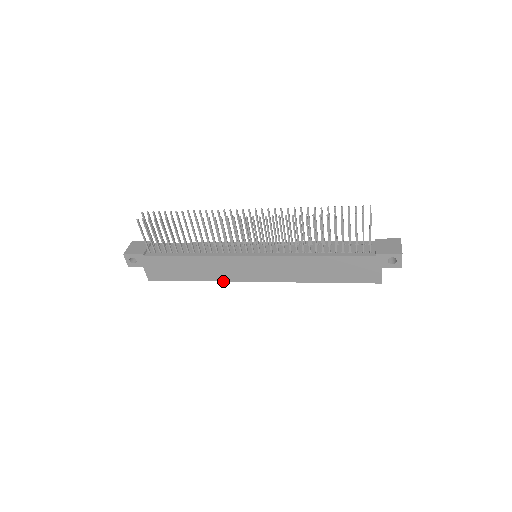
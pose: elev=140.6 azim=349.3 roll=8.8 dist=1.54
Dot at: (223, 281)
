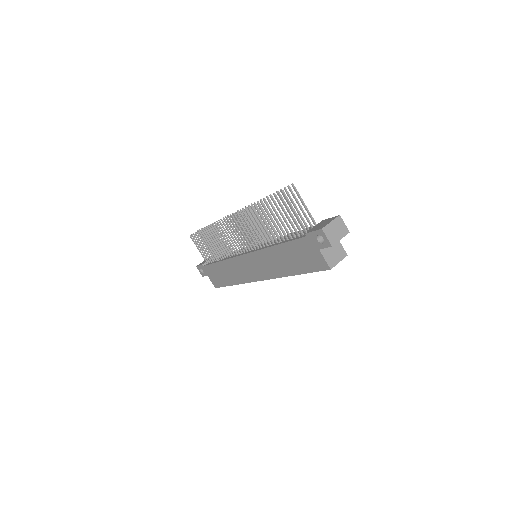
Dot at: occluded
